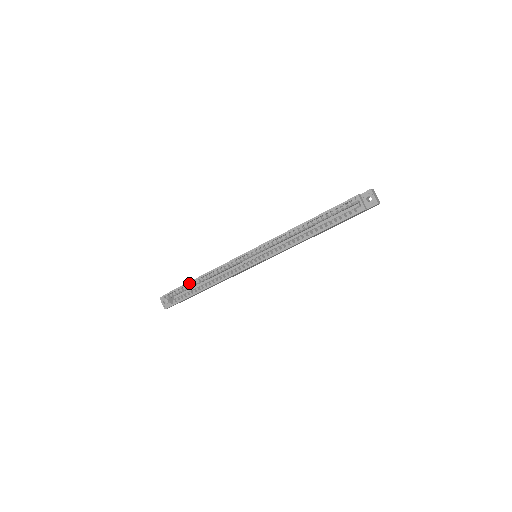
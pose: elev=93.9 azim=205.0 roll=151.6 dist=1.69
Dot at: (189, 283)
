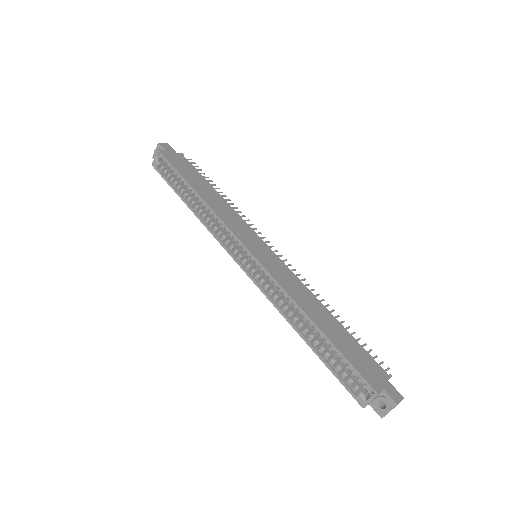
Dot at: (185, 181)
